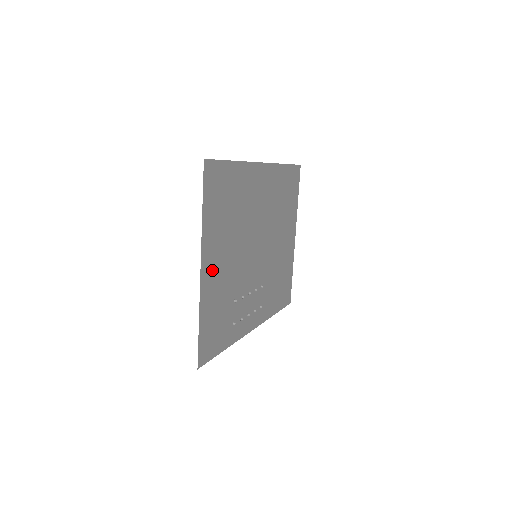
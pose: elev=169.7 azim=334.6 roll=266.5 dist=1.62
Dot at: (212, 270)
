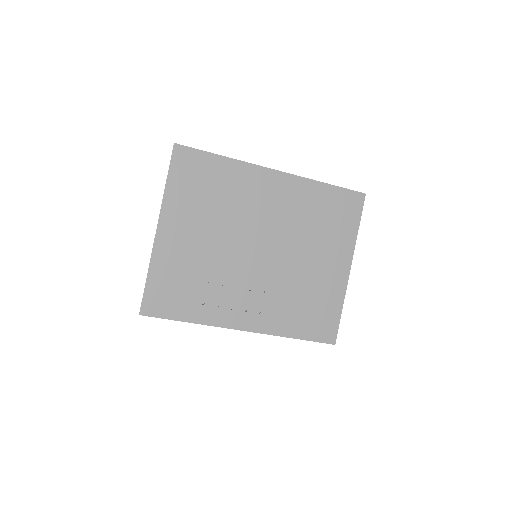
Dot at: (174, 237)
